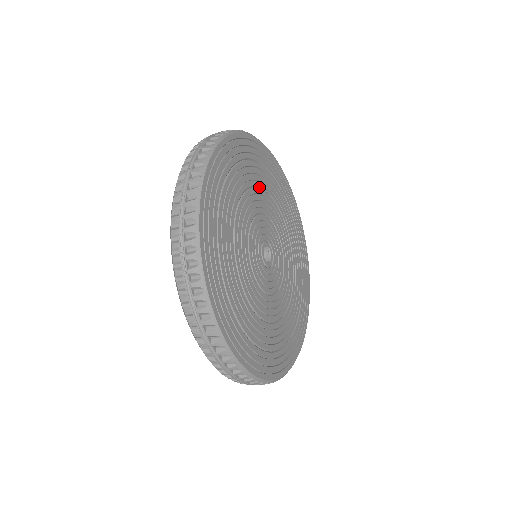
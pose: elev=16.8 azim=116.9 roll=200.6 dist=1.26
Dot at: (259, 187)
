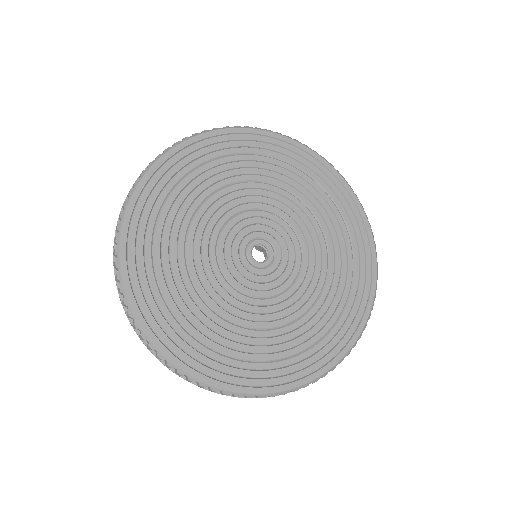
Dot at: (252, 181)
